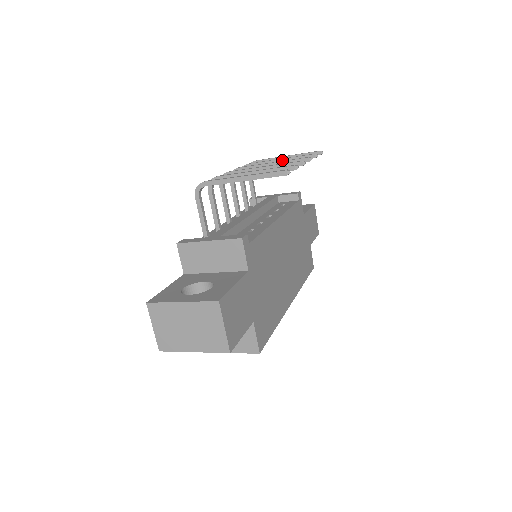
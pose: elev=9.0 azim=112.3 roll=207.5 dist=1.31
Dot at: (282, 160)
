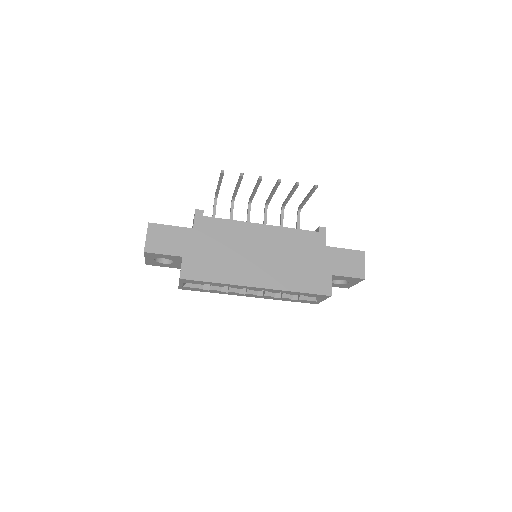
Dot at: (290, 193)
